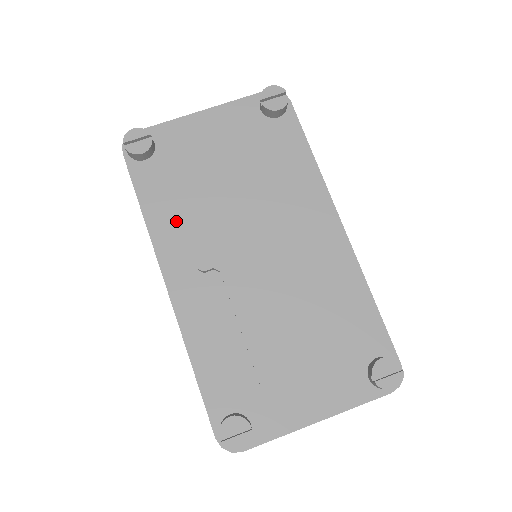
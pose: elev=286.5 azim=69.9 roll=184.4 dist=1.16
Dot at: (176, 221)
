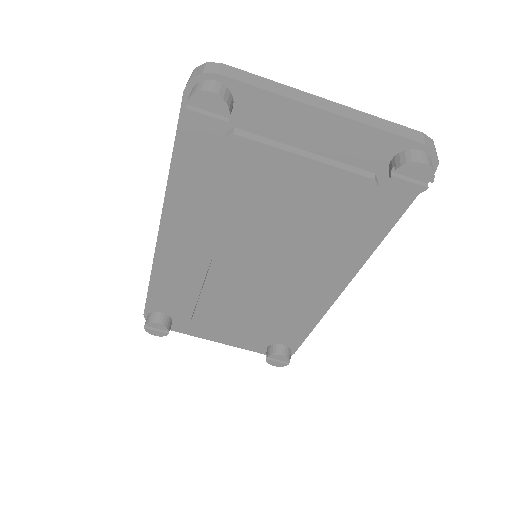
Dot at: (202, 197)
